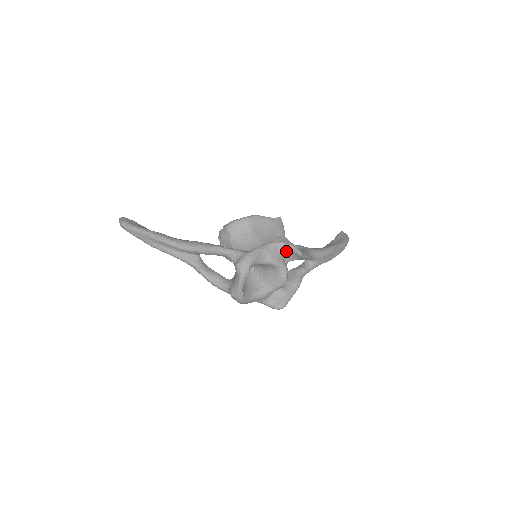
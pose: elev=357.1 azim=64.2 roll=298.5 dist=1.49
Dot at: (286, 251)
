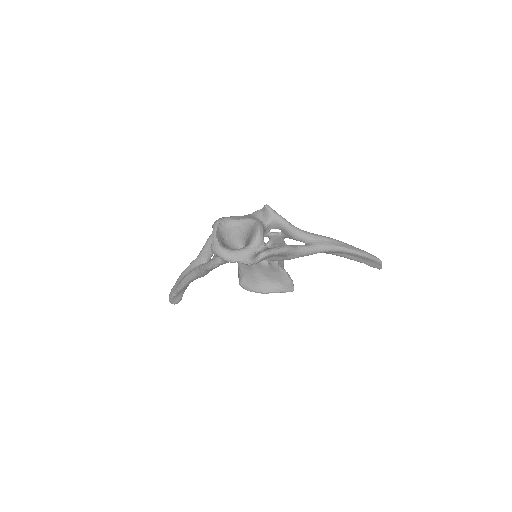
Dot at: (259, 214)
